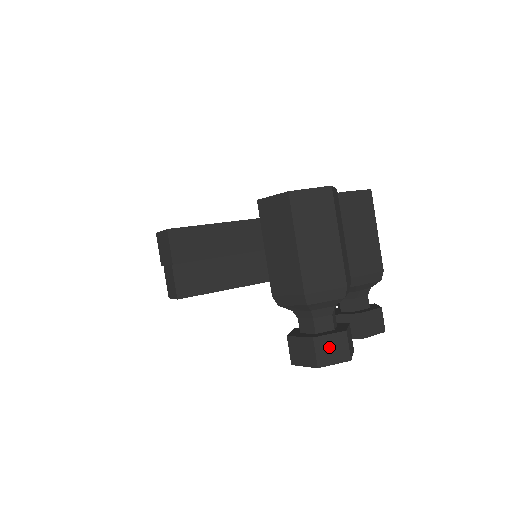
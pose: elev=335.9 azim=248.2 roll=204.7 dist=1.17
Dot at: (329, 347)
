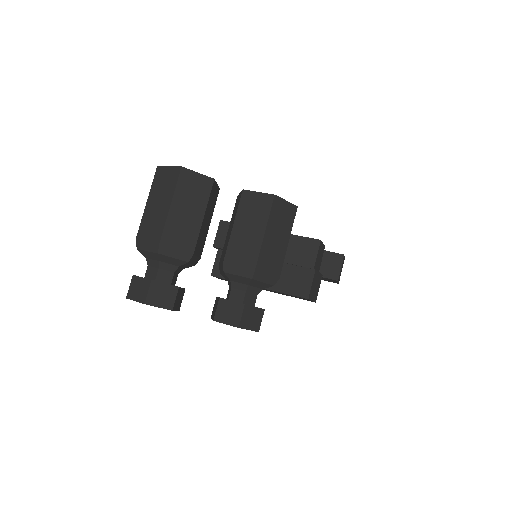
Dot at: (138, 287)
